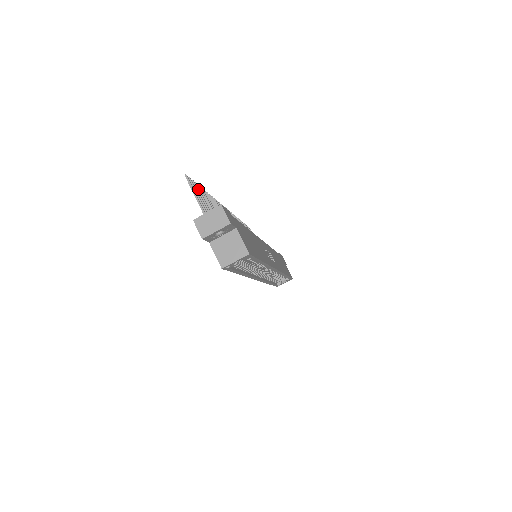
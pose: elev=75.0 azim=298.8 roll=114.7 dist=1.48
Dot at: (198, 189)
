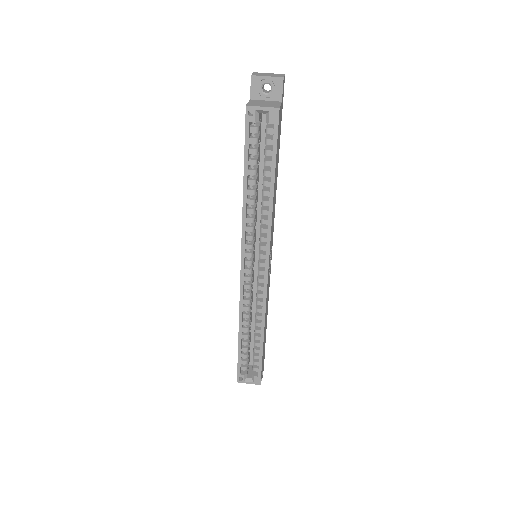
Dot at: occluded
